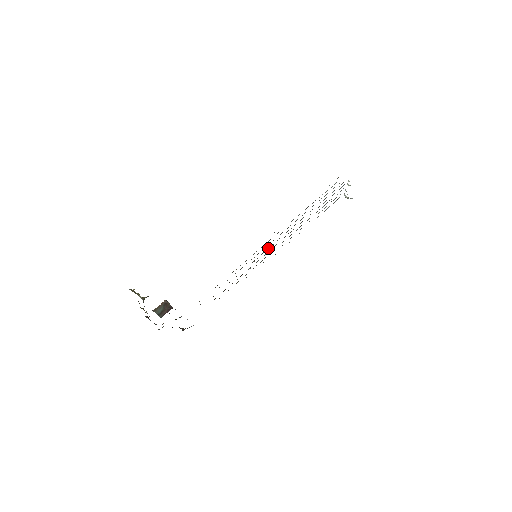
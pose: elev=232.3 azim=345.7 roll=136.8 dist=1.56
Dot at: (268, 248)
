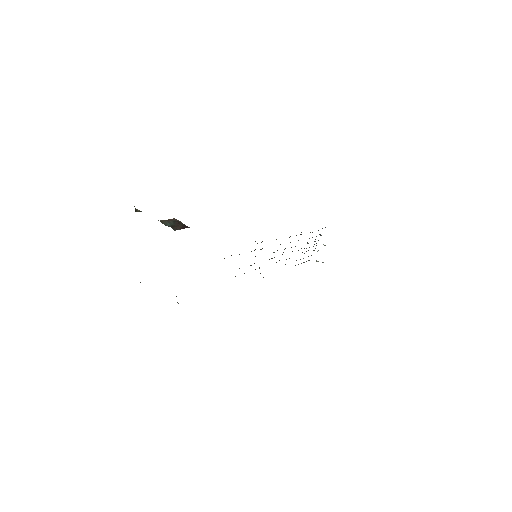
Dot at: occluded
